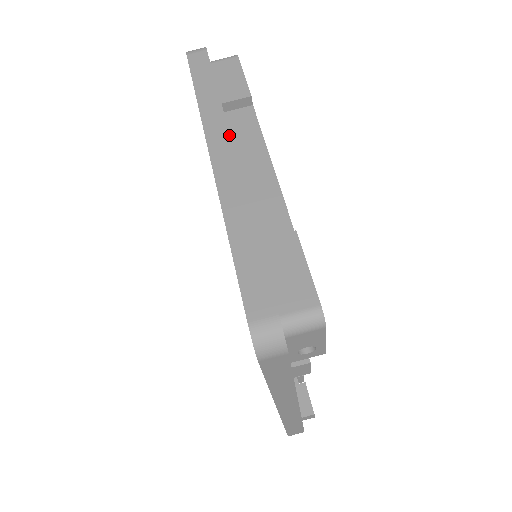
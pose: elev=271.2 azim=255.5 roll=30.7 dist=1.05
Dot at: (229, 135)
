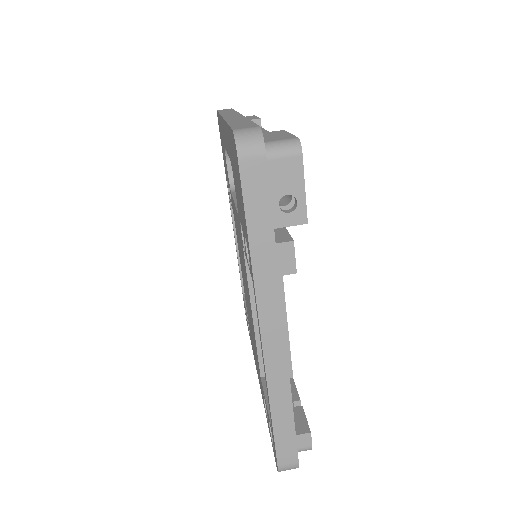
Dot at: (239, 113)
